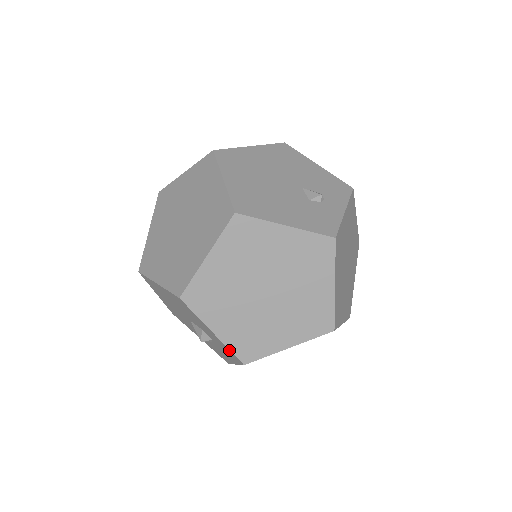
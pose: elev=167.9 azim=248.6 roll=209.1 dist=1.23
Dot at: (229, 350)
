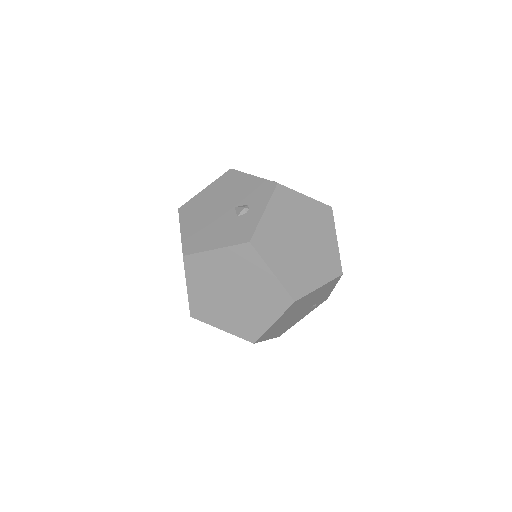
Dot at: (239, 337)
